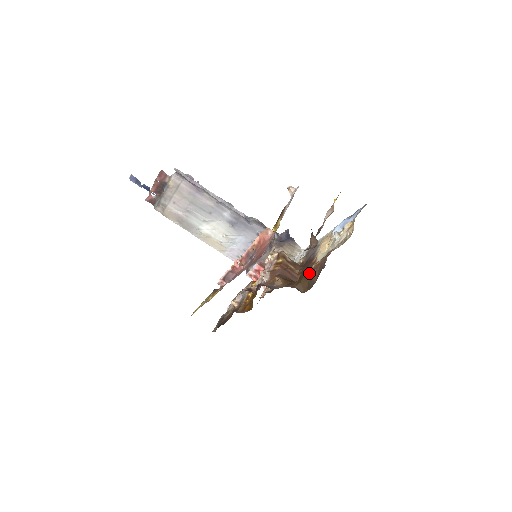
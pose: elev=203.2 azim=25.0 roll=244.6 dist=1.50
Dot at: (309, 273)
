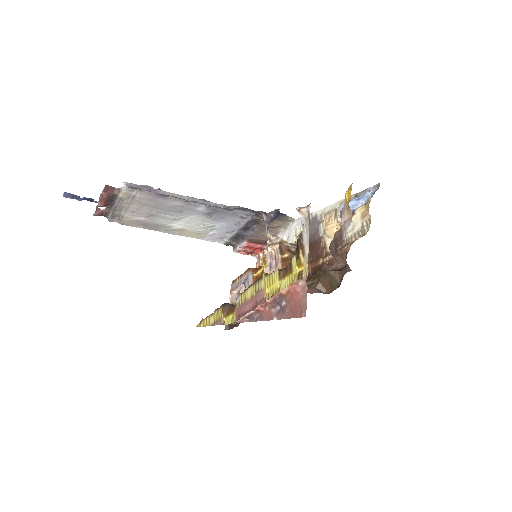
Dot at: occluded
